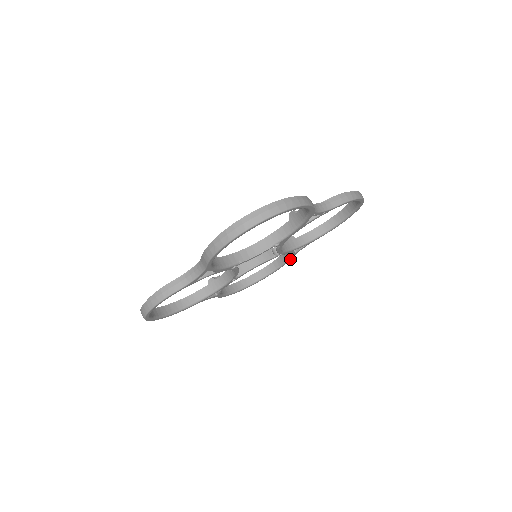
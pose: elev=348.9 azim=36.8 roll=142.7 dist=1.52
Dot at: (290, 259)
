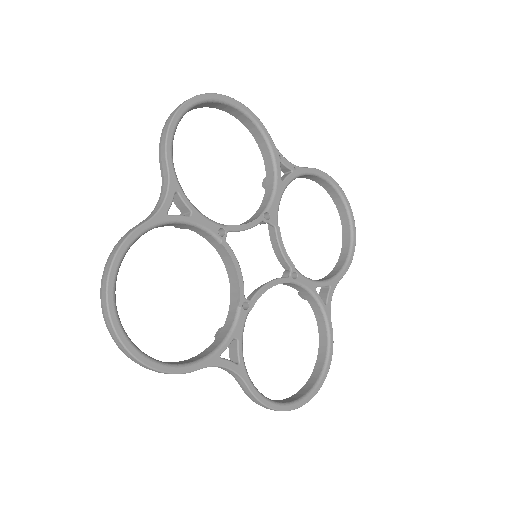
Dot at: (331, 332)
